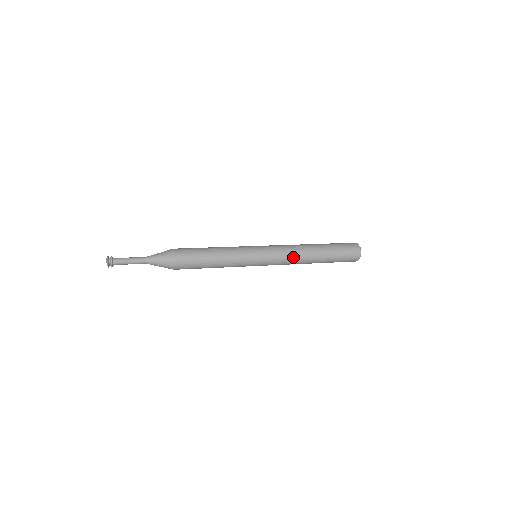
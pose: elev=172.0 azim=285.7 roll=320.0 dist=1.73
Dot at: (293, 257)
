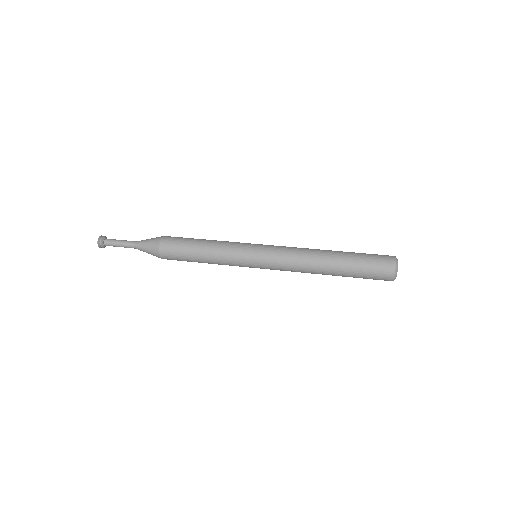
Dot at: (297, 269)
